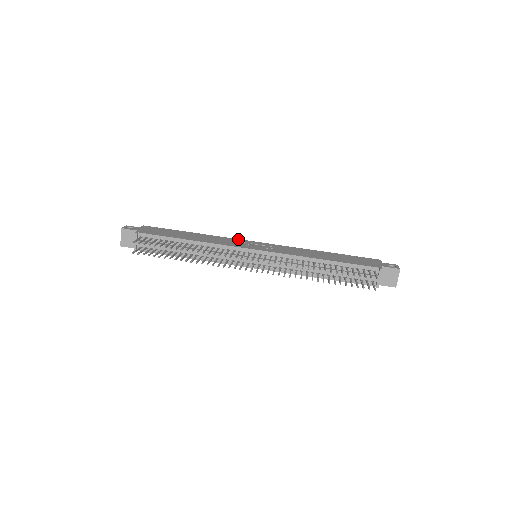
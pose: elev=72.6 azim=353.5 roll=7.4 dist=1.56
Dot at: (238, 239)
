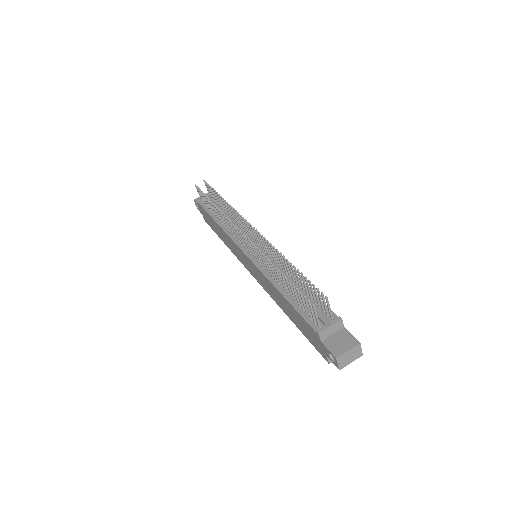
Dot at: occluded
